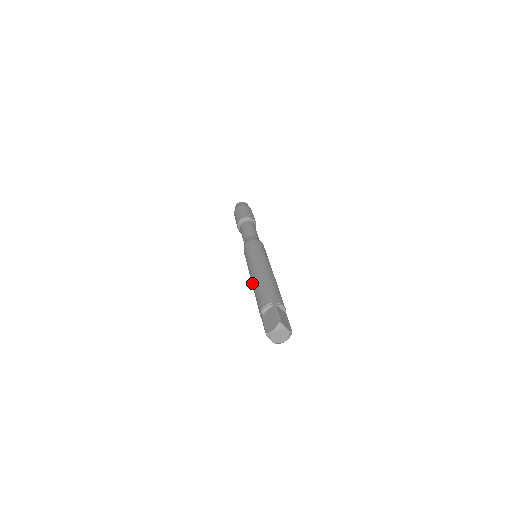
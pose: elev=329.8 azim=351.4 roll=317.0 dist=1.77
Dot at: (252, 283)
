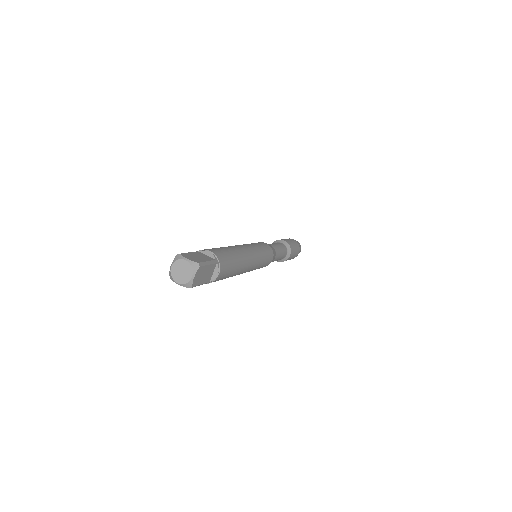
Dot at: occluded
